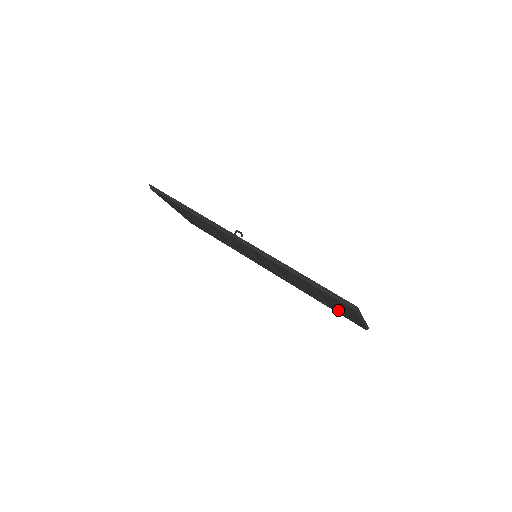
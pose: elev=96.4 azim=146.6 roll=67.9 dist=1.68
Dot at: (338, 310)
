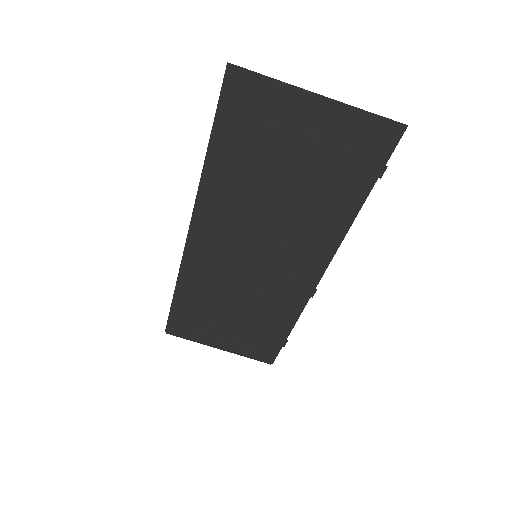
Dot at: (340, 159)
